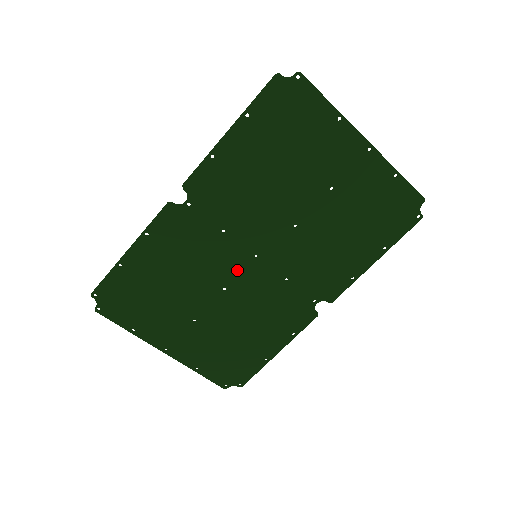
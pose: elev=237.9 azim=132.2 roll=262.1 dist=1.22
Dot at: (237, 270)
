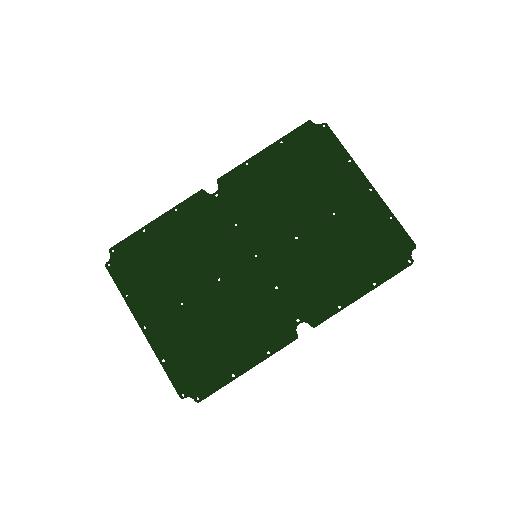
Dot at: (236, 264)
